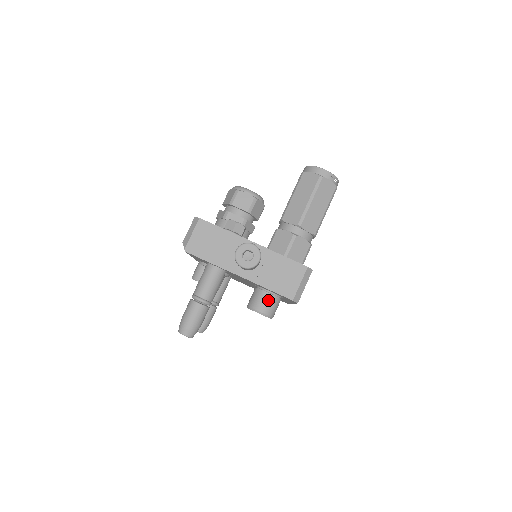
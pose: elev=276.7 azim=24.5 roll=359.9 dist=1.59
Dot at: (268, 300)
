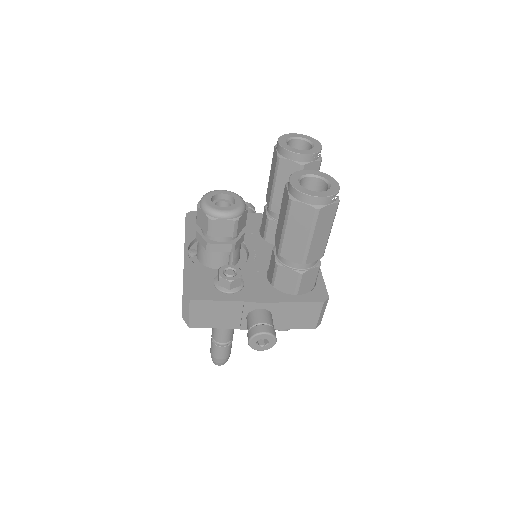
Dot at: occluded
